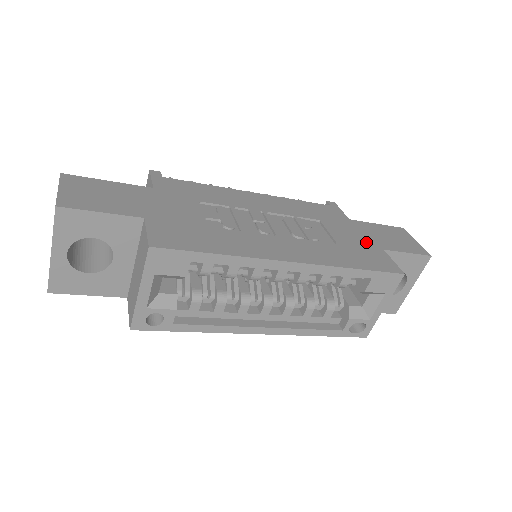
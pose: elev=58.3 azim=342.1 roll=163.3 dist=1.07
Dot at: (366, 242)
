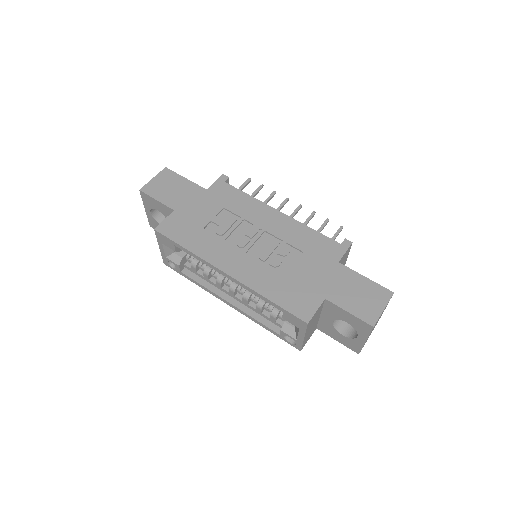
Dot at: (318, 286)
